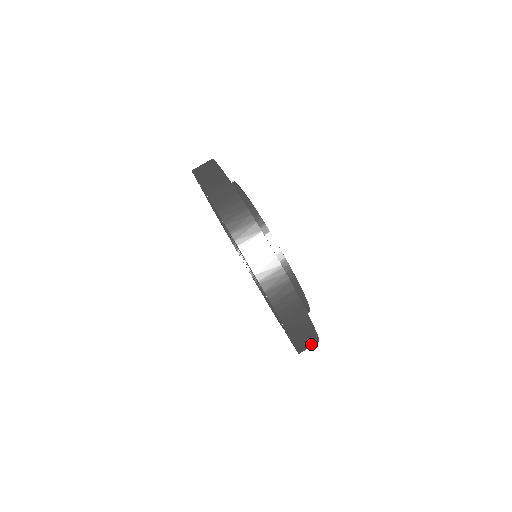
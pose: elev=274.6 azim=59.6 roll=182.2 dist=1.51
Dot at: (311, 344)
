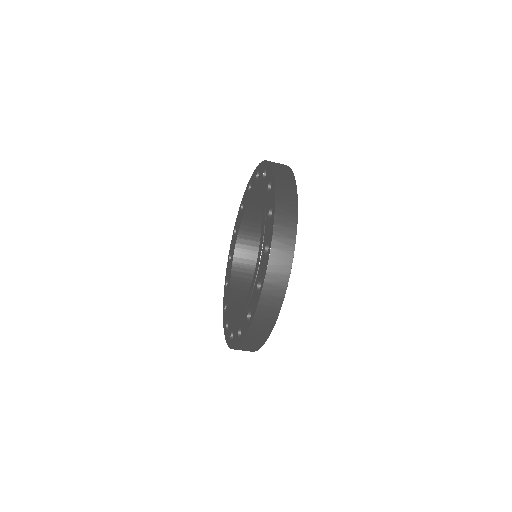
Dot at: (251, 348)
